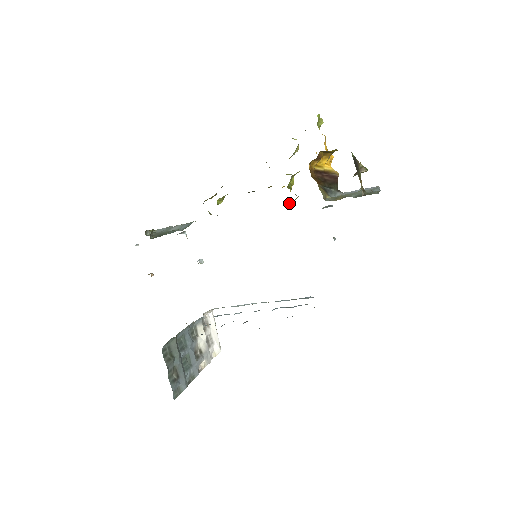
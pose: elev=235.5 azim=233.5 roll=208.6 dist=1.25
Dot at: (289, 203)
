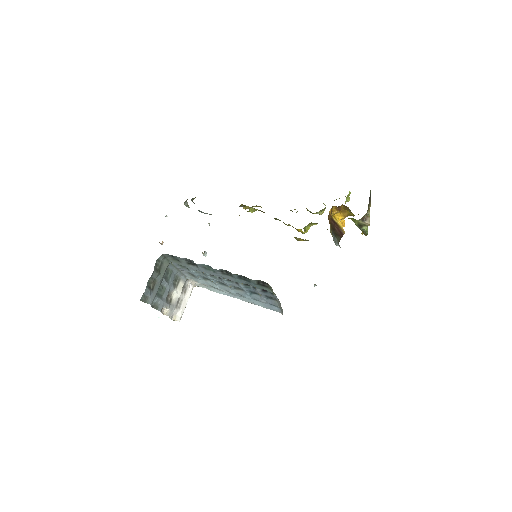
Dot at: (298, 239)
